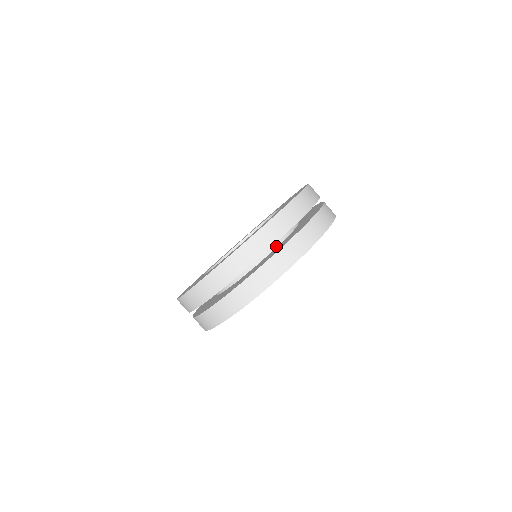
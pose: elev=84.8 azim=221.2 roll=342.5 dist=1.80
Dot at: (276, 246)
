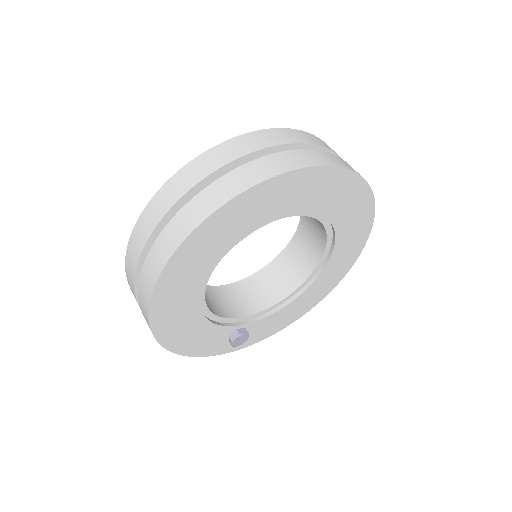
Dot at: occluded
